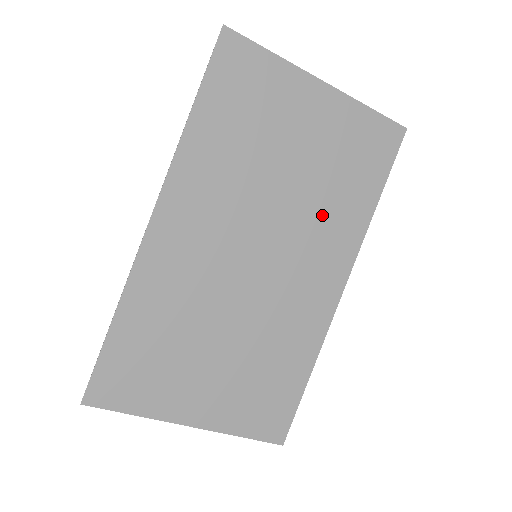
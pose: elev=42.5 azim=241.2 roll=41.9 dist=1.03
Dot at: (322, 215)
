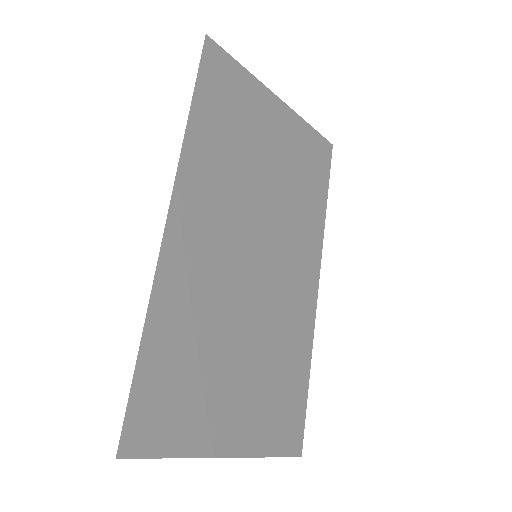
Dot at: (295, 216)
